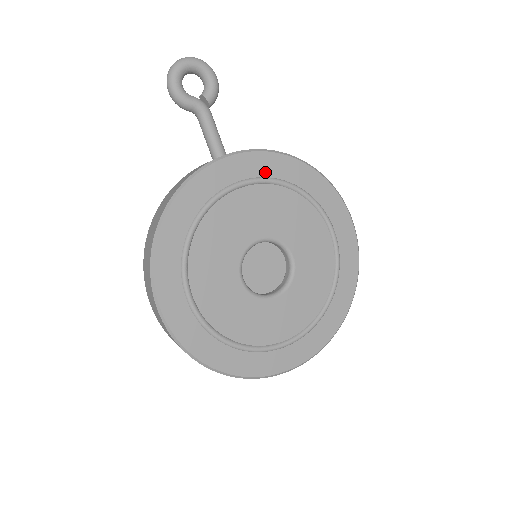
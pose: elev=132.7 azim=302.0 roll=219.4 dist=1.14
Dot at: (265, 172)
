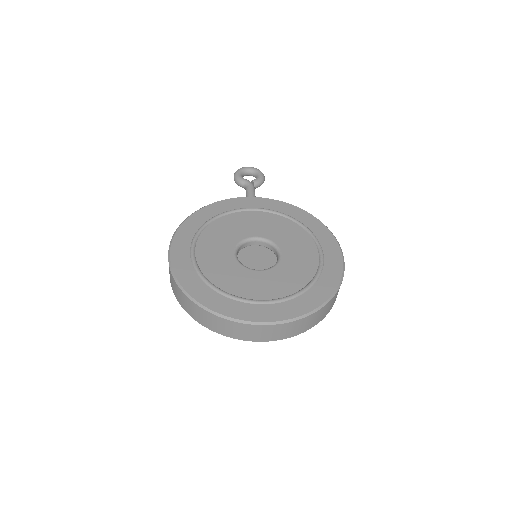
Dot at: (276, 209)
